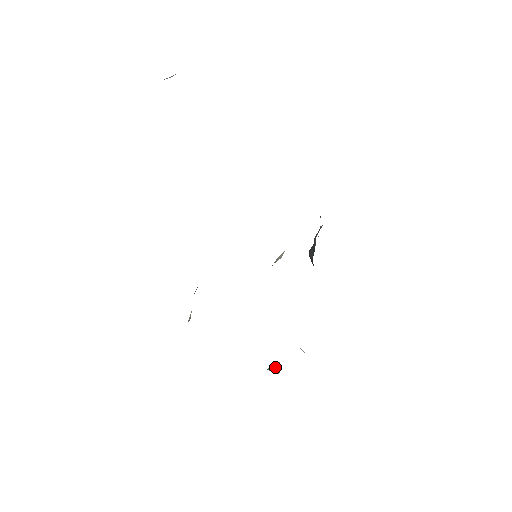
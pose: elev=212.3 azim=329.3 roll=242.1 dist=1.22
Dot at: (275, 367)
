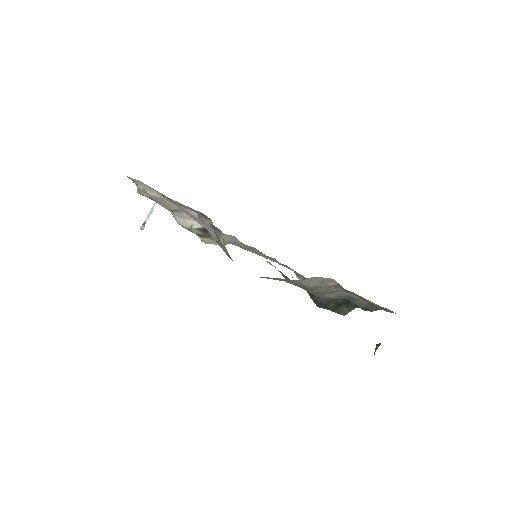
Dot at: (376, 347)
